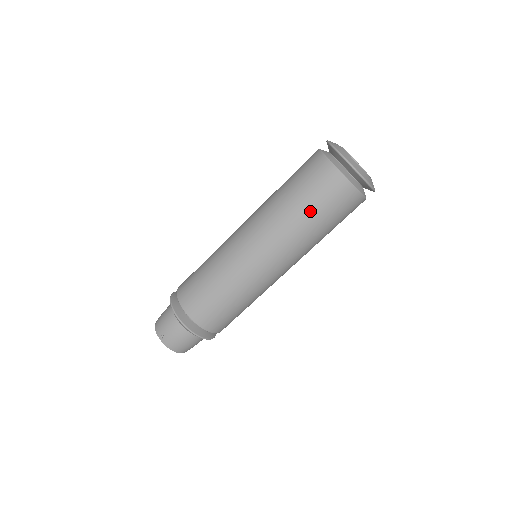
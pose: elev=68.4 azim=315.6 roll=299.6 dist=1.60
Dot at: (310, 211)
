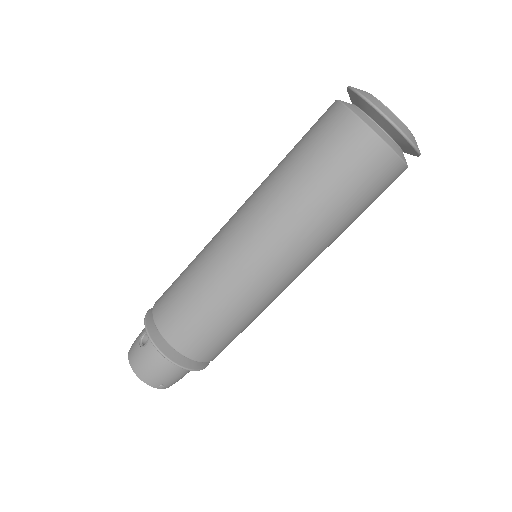
Dot at: (357, 214)
